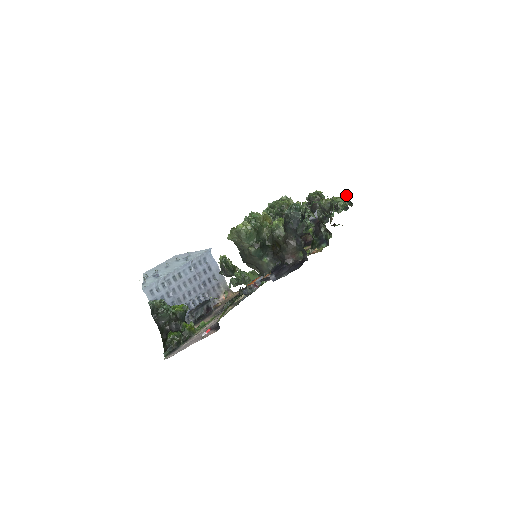
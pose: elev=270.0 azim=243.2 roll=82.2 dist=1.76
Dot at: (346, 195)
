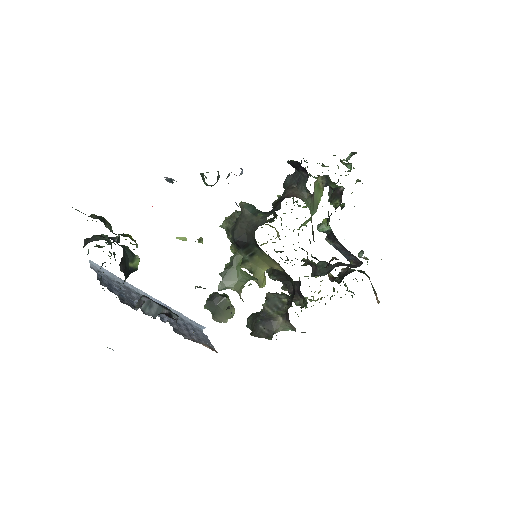
Dot at: (348, 157)
